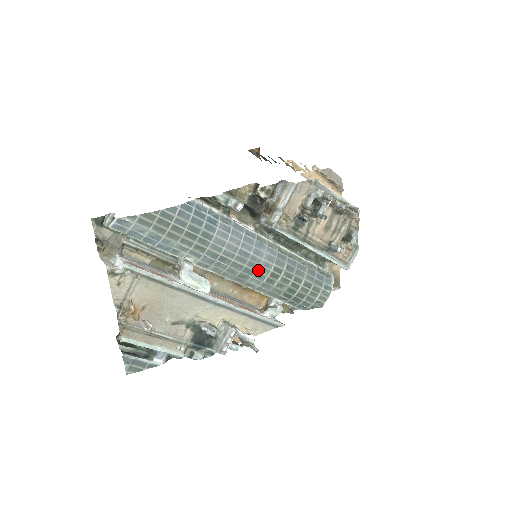
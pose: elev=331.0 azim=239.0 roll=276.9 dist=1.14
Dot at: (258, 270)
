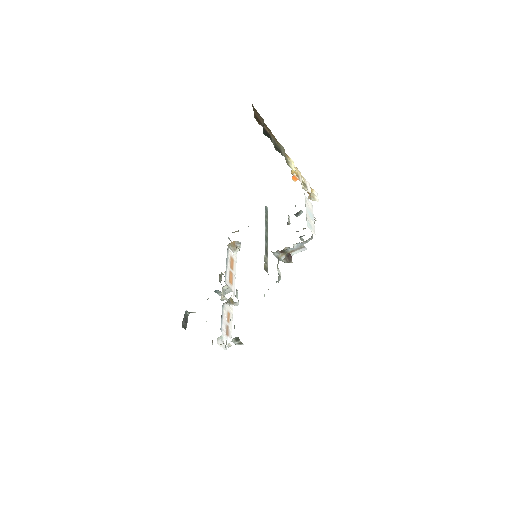
Dot at: occluded
